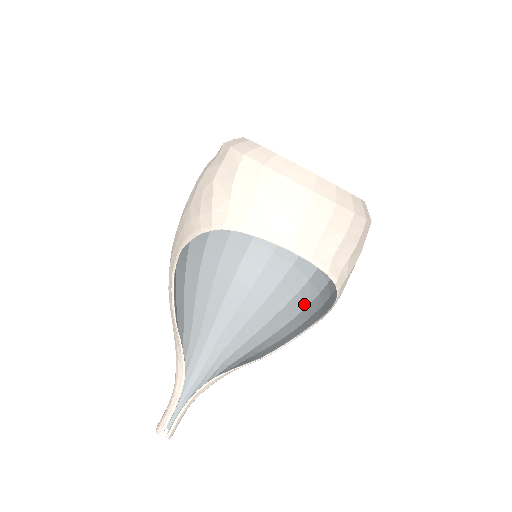
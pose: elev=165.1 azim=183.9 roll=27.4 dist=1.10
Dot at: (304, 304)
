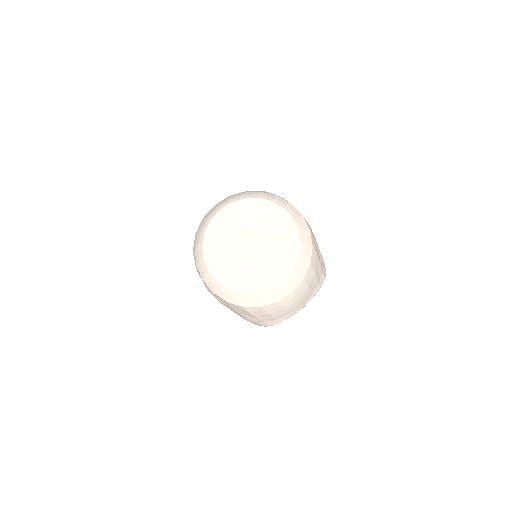
Dot at: occluded
